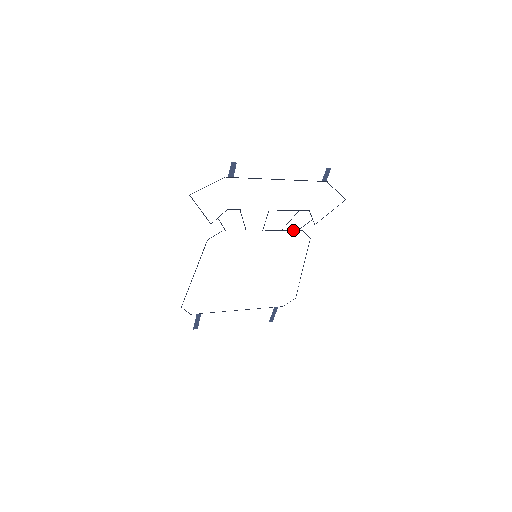
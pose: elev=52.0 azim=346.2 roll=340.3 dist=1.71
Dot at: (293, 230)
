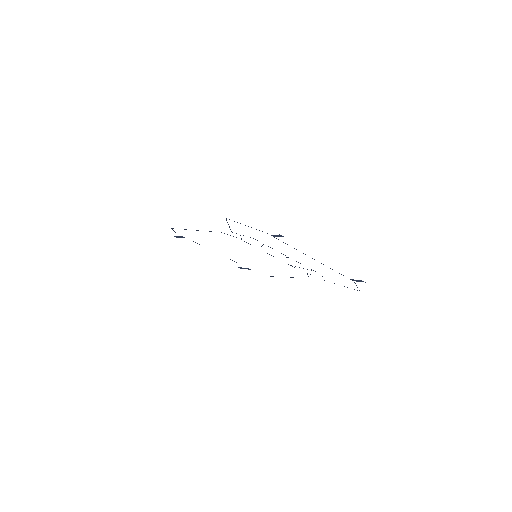
Dot at: occluded
